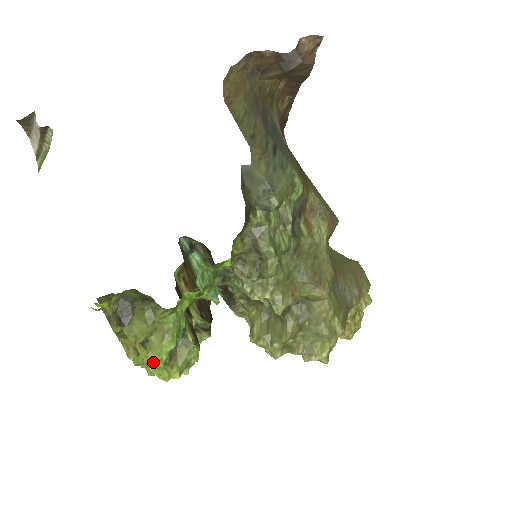
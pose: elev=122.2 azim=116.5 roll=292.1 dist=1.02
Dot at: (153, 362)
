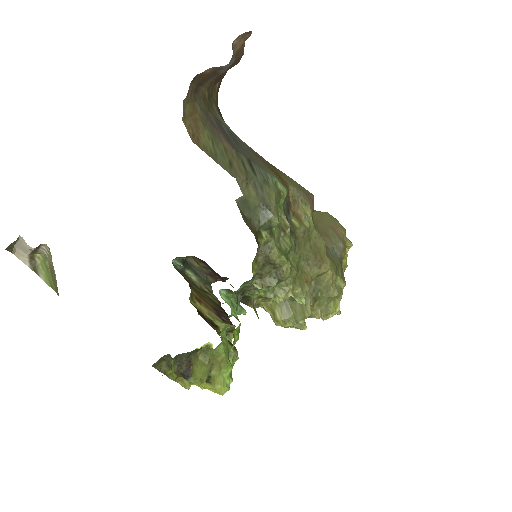
Dot at: (222, 391)
